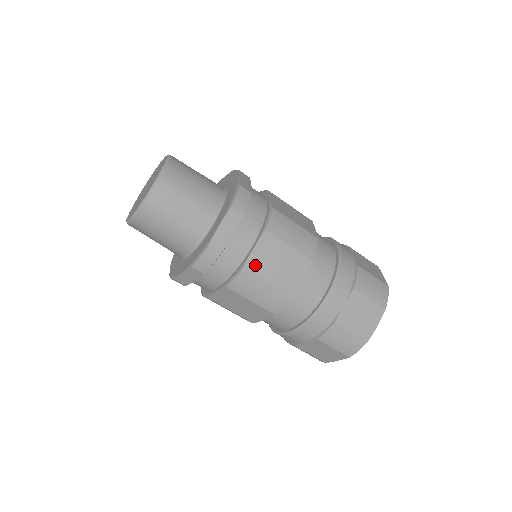
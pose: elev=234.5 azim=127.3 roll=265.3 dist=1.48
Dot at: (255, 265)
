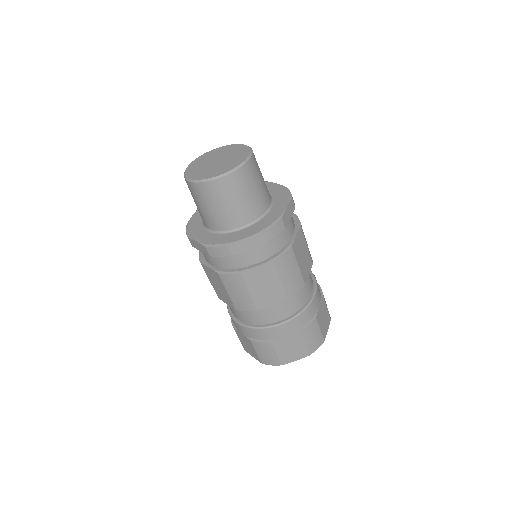
Dot at: (295, 249)
